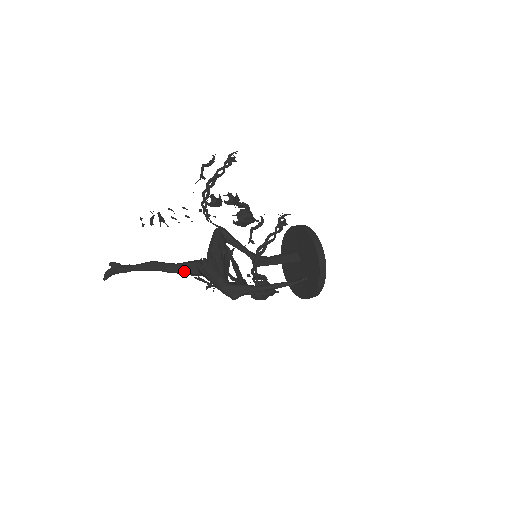
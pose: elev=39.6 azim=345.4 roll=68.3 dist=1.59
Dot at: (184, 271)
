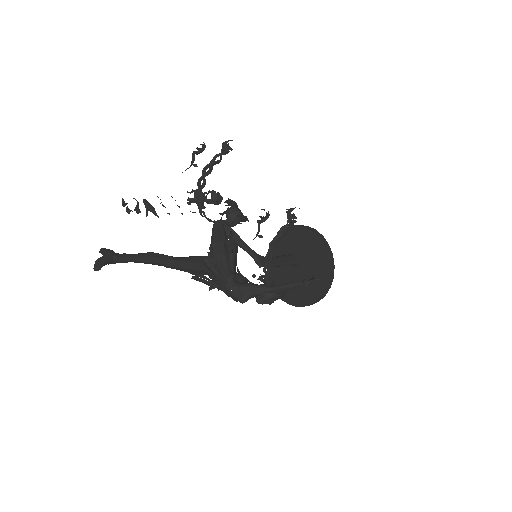
Dot at: (187, 267)
